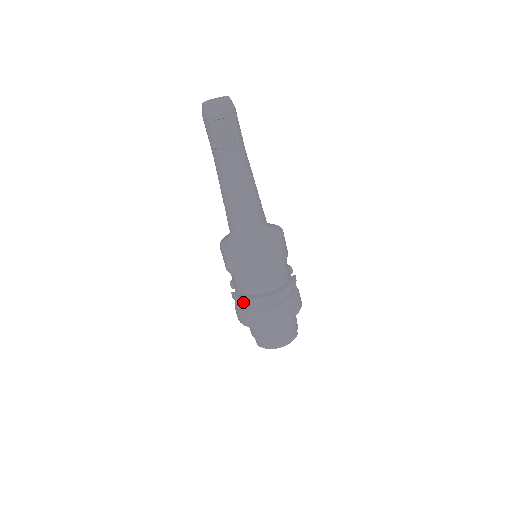
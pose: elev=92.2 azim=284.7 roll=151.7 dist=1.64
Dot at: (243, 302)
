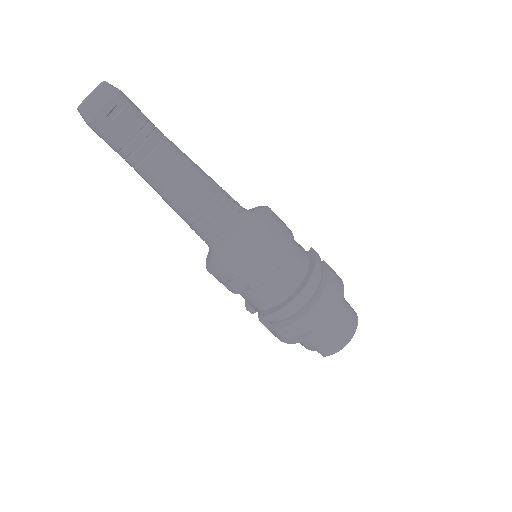
Dot at: (280, 315)
